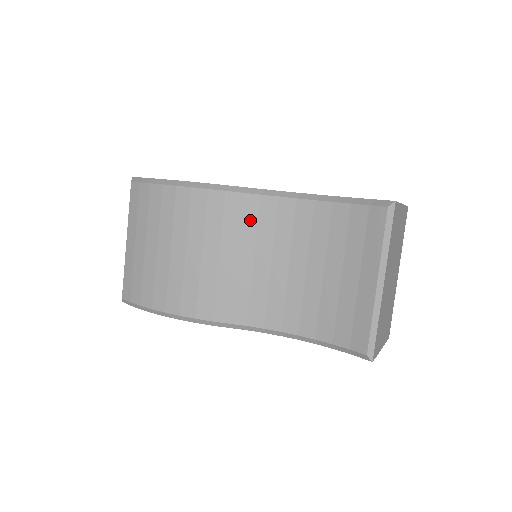
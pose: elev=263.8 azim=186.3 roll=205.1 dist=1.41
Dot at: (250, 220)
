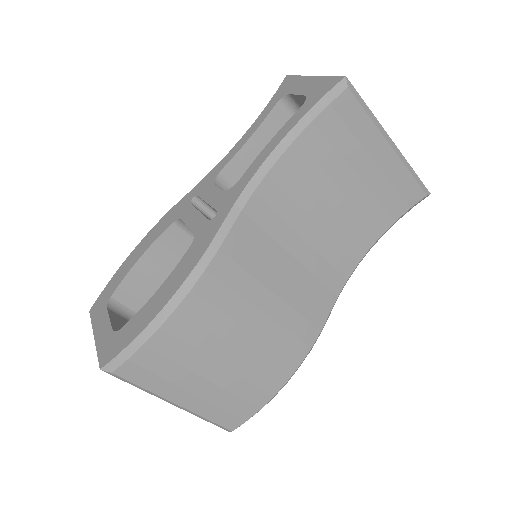
Dot at: (259, 239)
